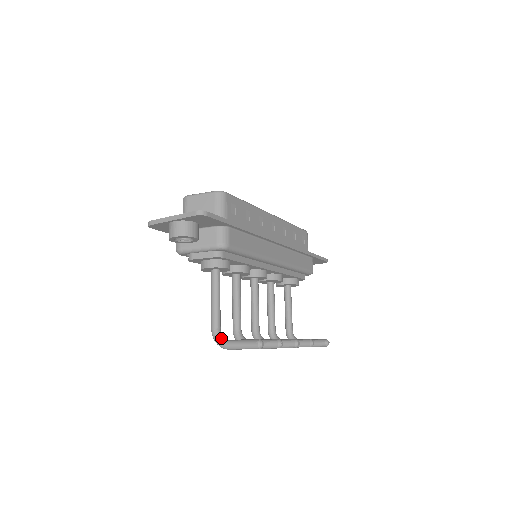
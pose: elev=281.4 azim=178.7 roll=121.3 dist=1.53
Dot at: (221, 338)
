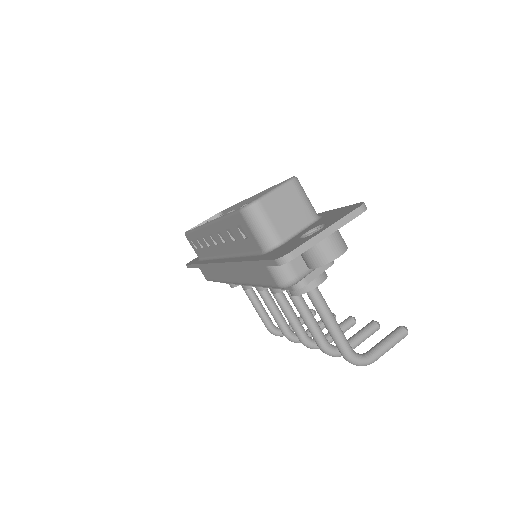
Dot at: (363, 356)
